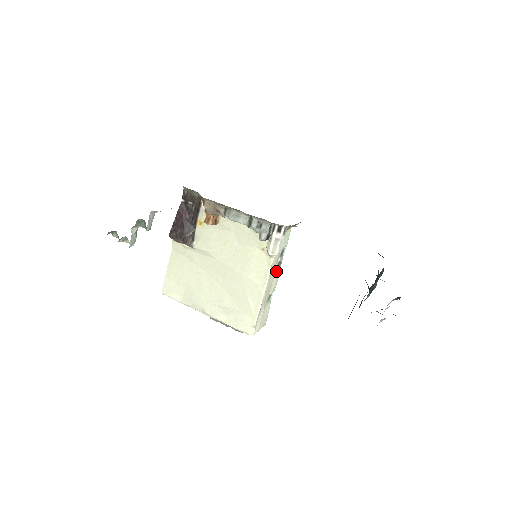
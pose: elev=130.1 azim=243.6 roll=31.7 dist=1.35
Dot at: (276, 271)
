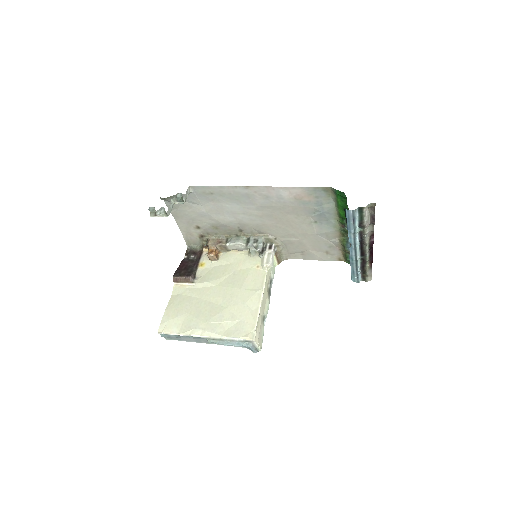
Dot at: (268, 294)
